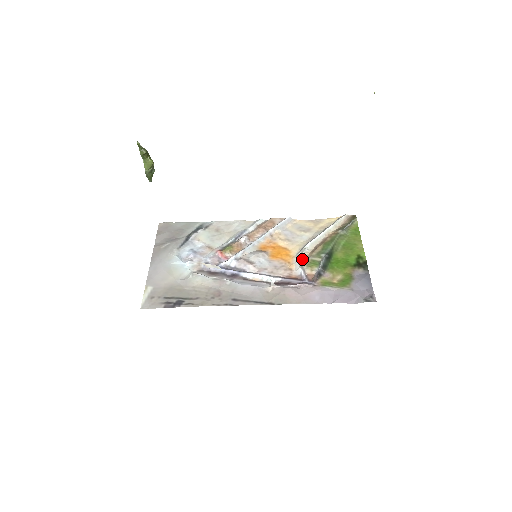
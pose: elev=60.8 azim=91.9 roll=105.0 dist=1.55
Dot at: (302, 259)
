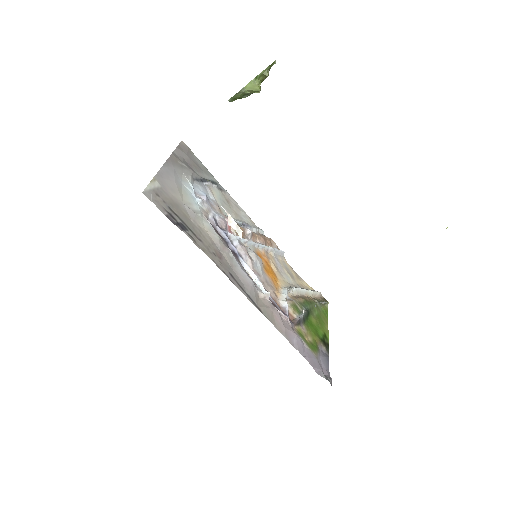
Dot at: occluded
